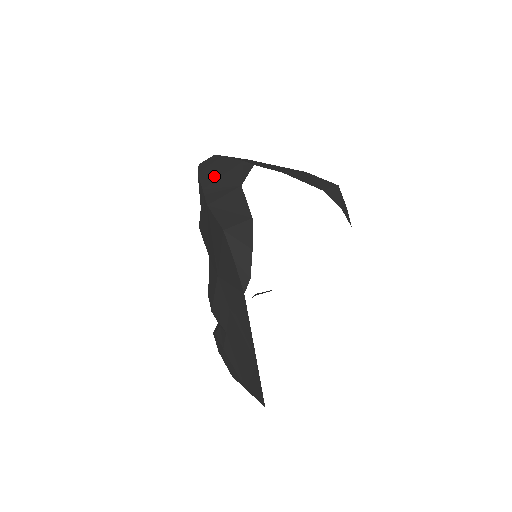
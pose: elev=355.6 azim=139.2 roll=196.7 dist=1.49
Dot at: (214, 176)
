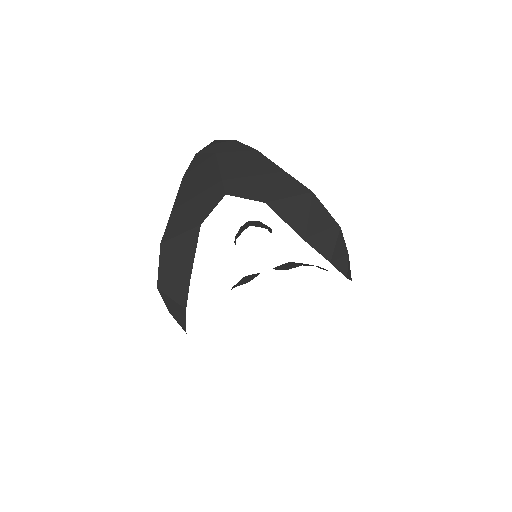
Dot at: (189, 193)
